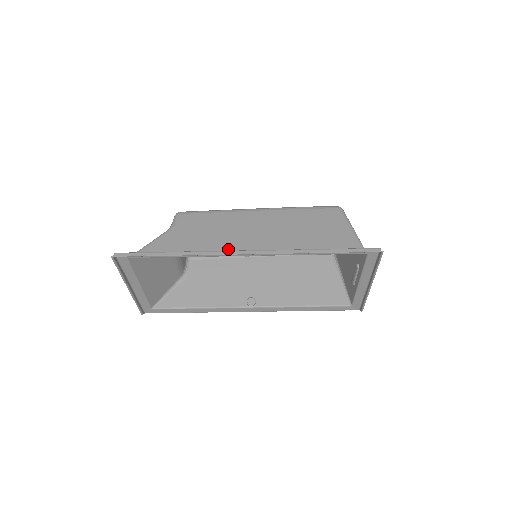
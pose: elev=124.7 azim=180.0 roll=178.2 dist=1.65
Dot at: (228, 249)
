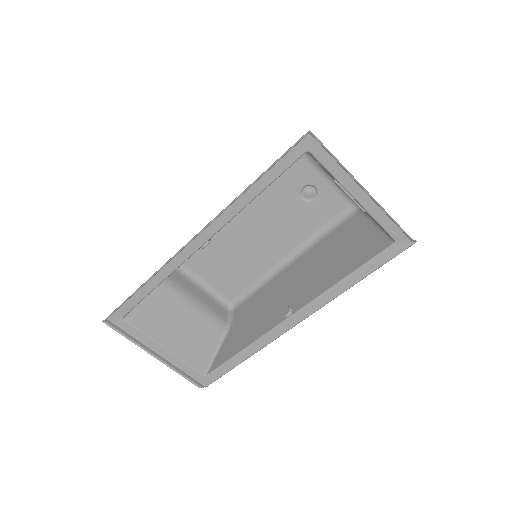
Dot at: occluded
